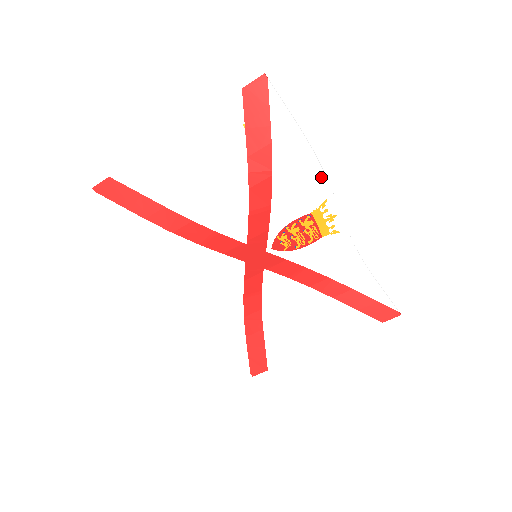
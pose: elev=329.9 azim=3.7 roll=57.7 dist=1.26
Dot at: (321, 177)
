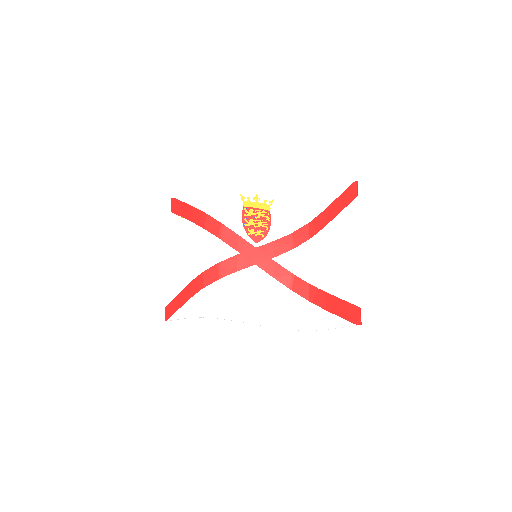
Dot at: (223, 190)
